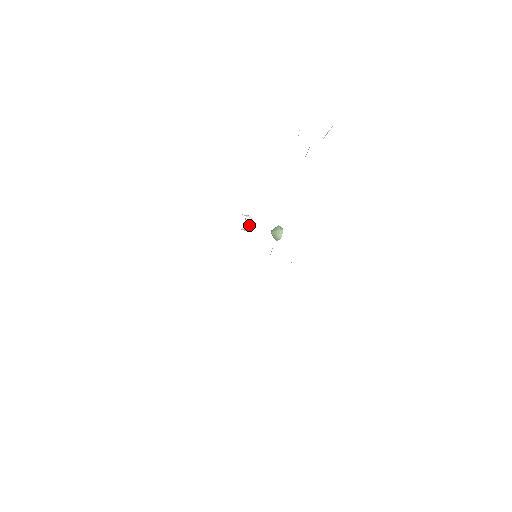
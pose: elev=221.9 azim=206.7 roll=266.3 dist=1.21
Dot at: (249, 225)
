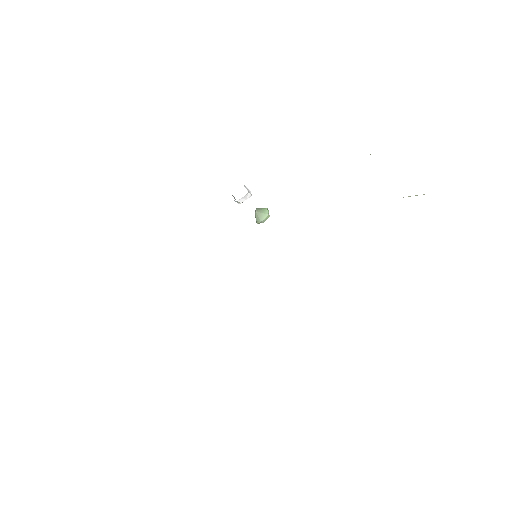
Dot at: occluded
